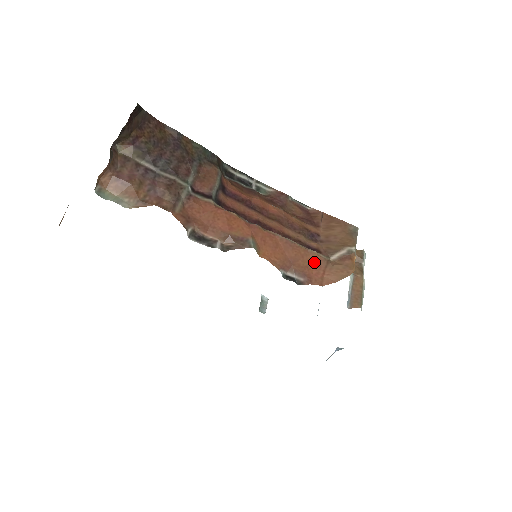
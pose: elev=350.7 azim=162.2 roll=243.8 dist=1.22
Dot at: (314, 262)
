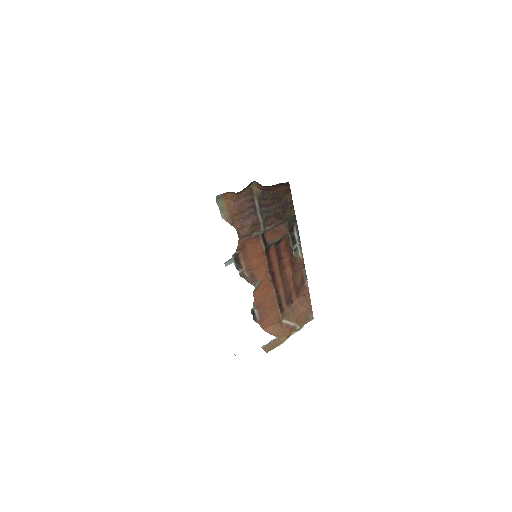
Dot at: (273, 316)
